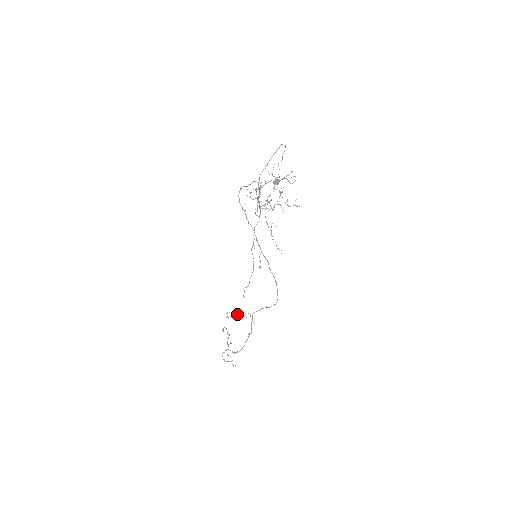
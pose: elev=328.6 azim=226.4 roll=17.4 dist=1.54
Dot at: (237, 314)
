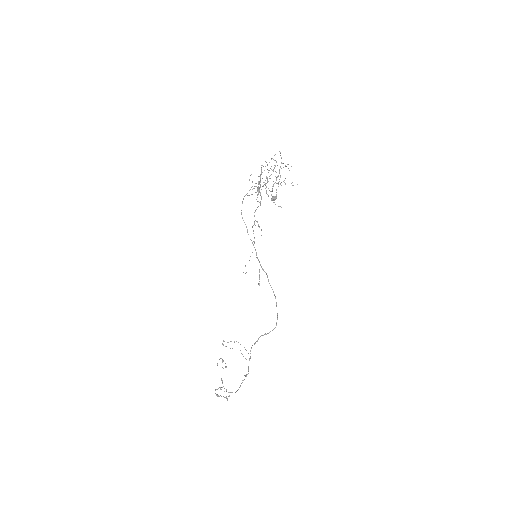
Dot at: (234, 341)
